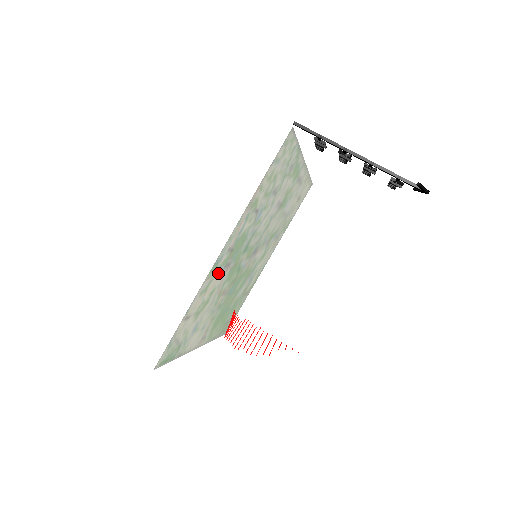
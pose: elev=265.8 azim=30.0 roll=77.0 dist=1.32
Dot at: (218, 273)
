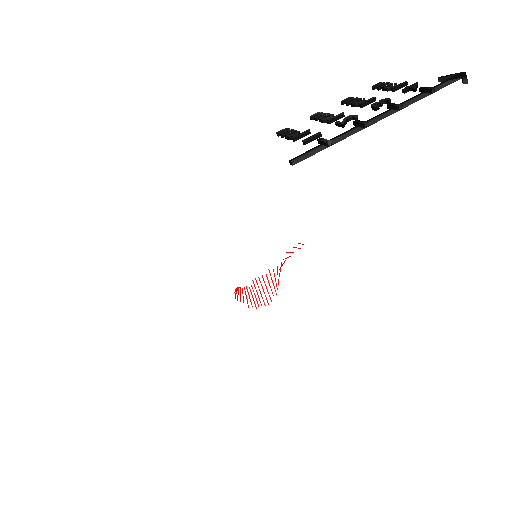
Dot at: occluded
